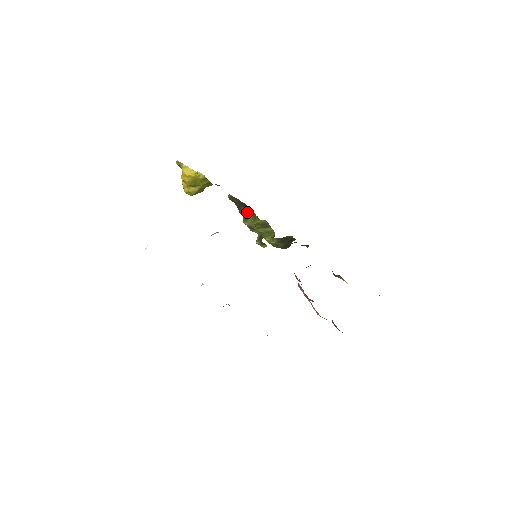
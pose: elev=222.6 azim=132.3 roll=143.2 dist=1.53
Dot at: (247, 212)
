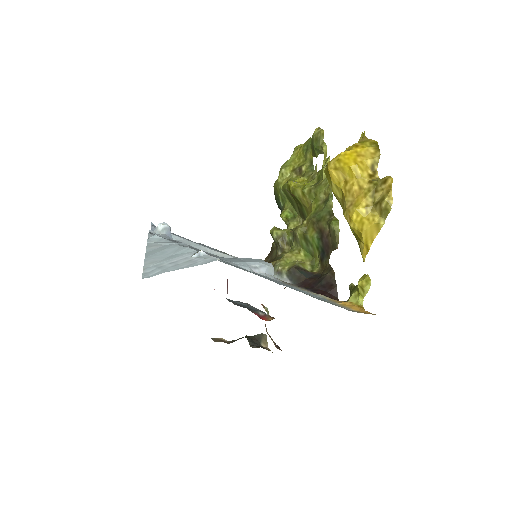
Dot at: (316, 247)
